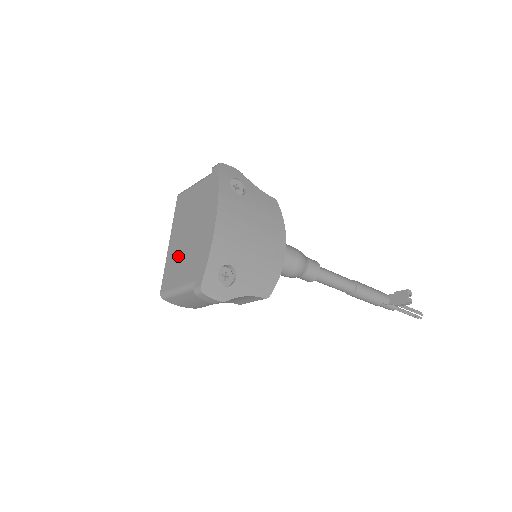
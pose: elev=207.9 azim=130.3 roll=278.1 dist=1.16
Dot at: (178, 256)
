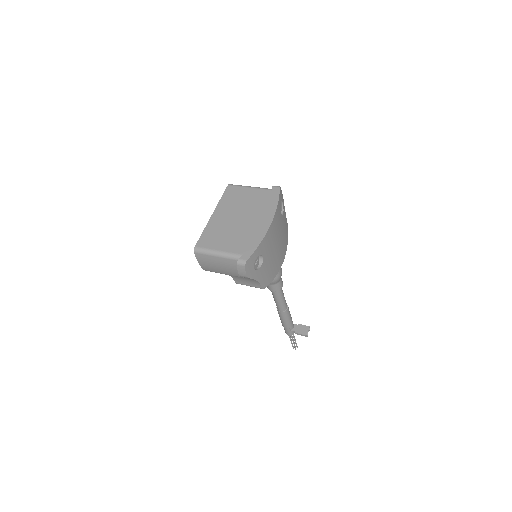
Dot at: (223, 229)
